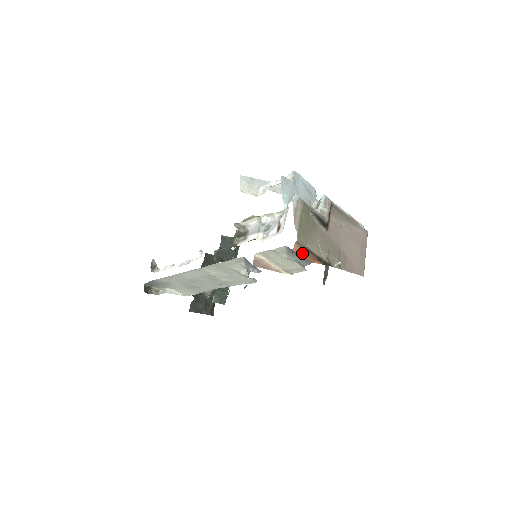
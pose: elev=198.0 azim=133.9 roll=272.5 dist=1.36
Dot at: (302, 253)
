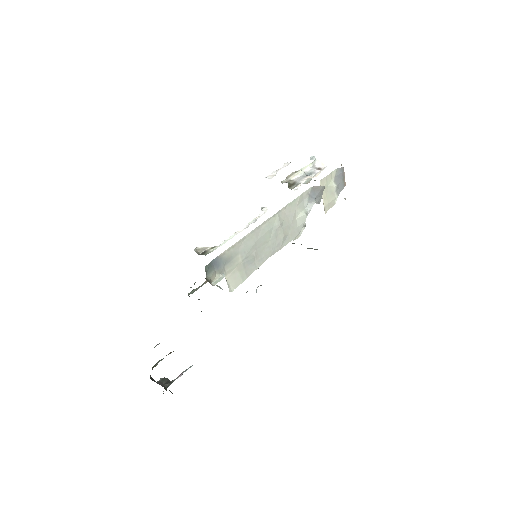
Dot at: (344, 174)
